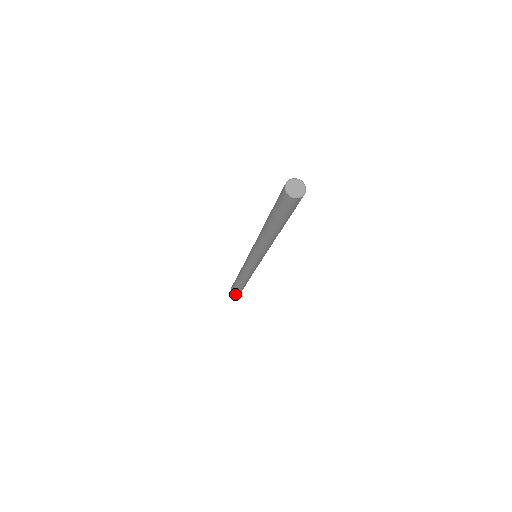
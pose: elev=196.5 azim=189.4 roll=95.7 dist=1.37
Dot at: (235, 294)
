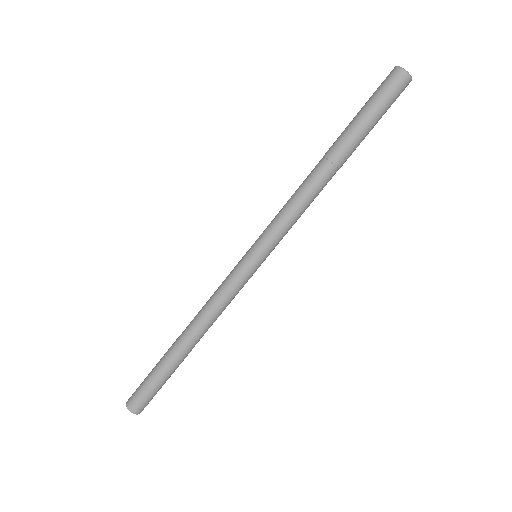
Dot at: (135, 413)
